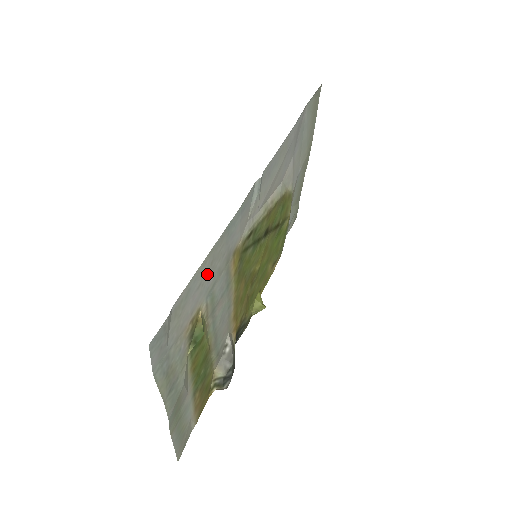
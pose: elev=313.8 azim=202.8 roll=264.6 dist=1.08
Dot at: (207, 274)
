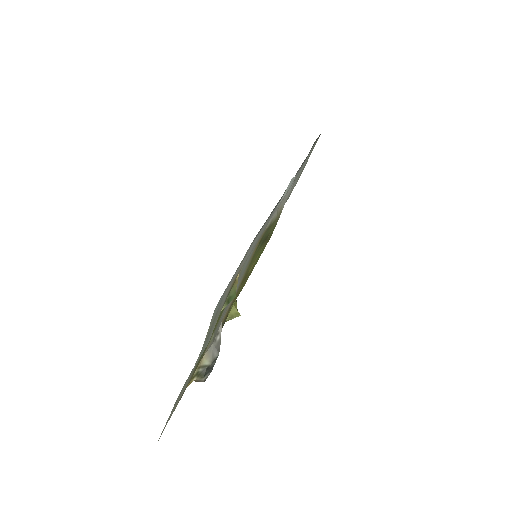
Dot at: (258, 236)
